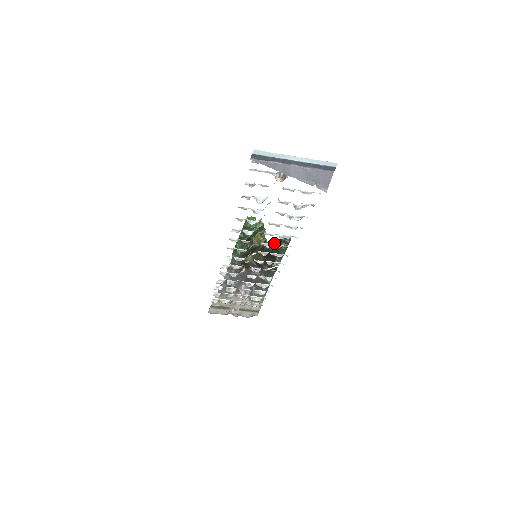
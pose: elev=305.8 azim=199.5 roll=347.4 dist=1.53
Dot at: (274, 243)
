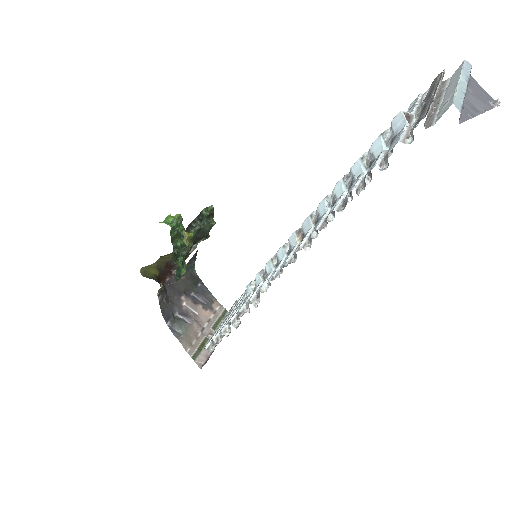
Dot at: (194, 227)
